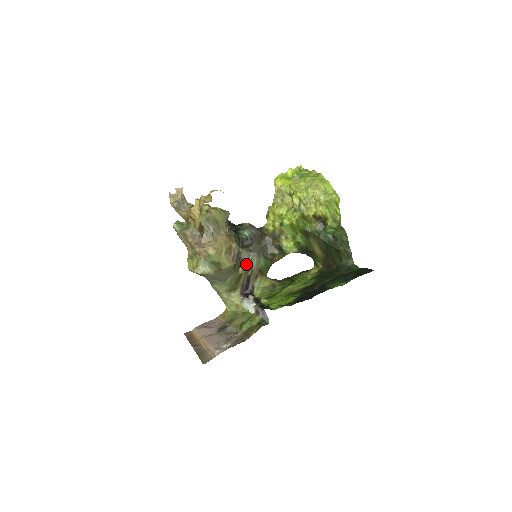
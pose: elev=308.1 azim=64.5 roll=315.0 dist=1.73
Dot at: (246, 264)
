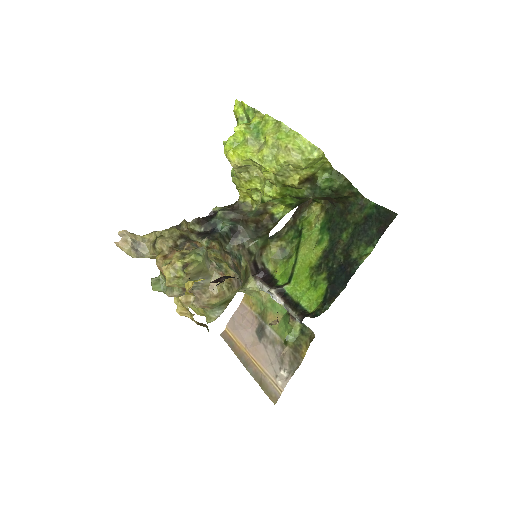
Dot at: (245, 255)
